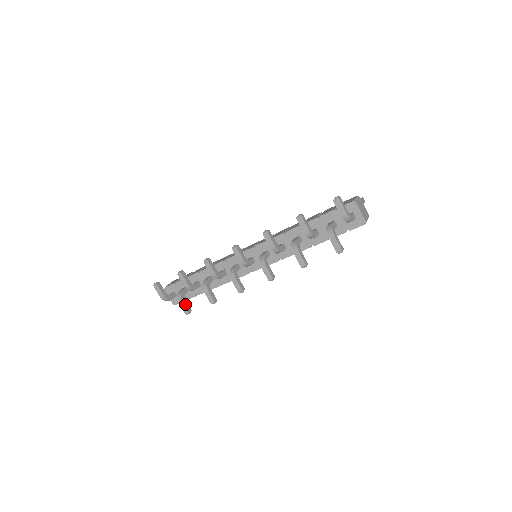
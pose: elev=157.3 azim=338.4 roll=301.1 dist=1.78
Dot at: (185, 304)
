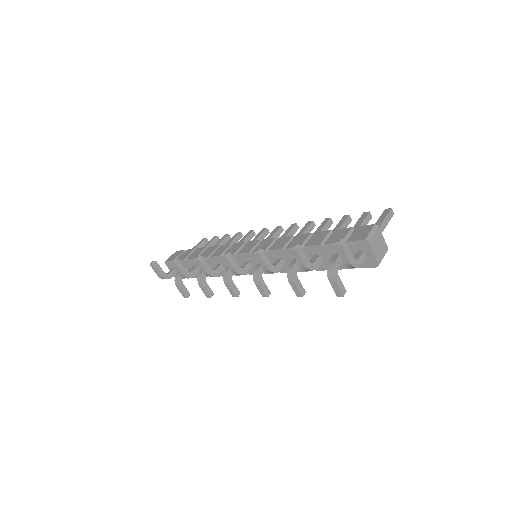
Dot at: (183, 288)
